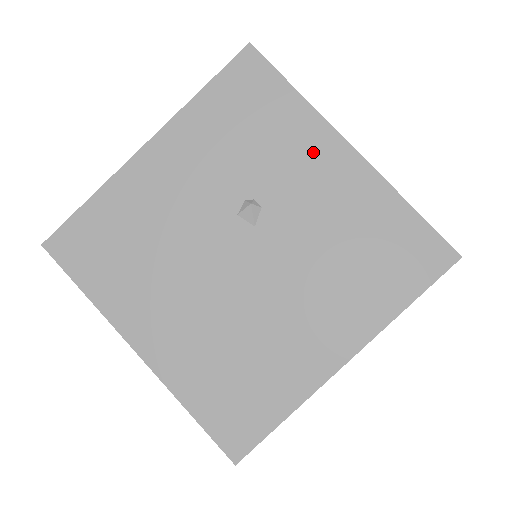
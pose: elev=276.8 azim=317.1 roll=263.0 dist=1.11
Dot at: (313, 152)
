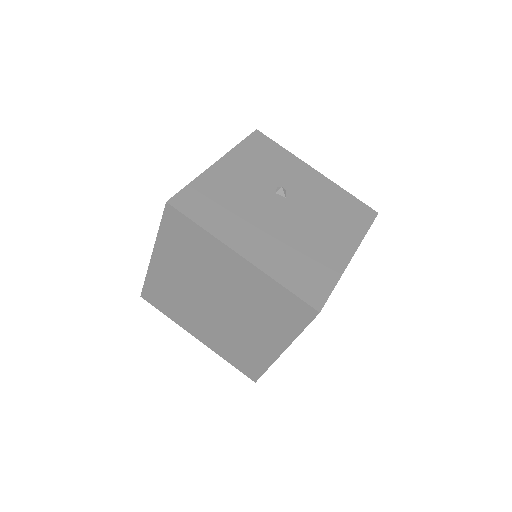
Dot at: (301, 171)
